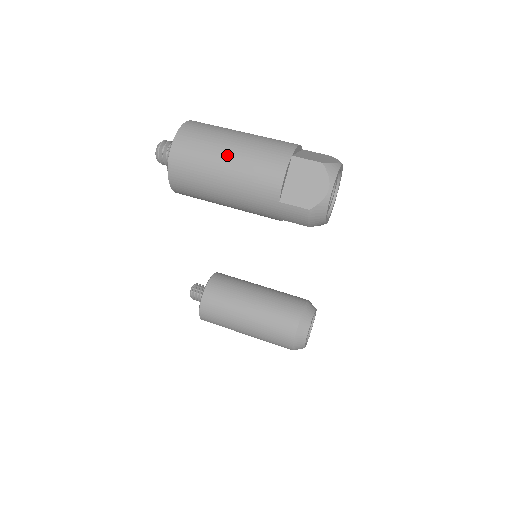
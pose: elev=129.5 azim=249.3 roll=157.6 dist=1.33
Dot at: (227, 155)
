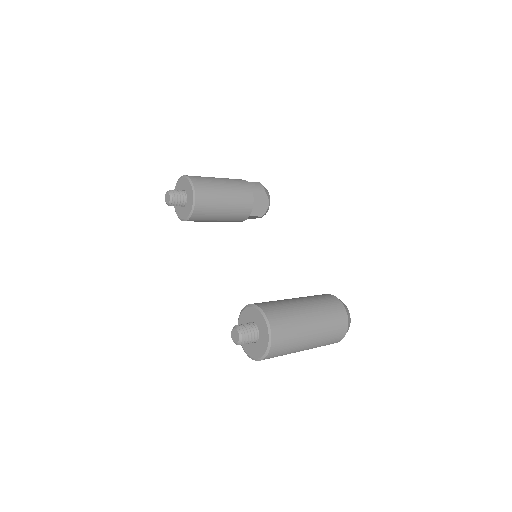
Dot at: occluded
